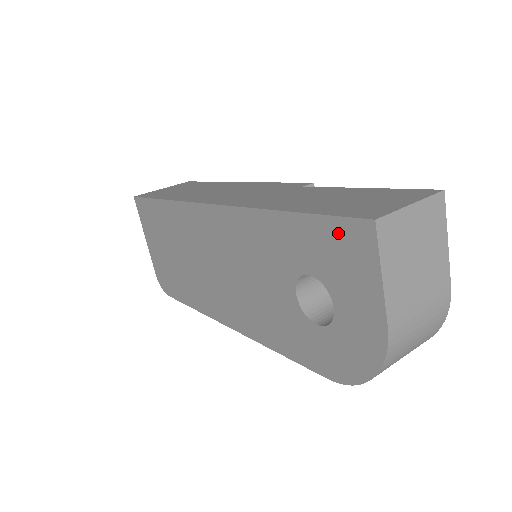
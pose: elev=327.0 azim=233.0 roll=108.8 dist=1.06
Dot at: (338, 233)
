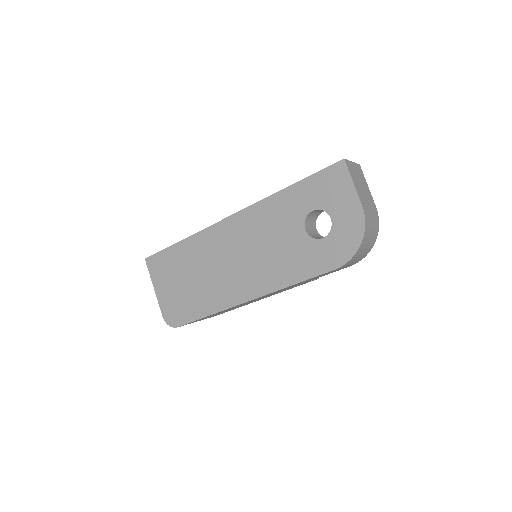
Dot at: (326, 176)
